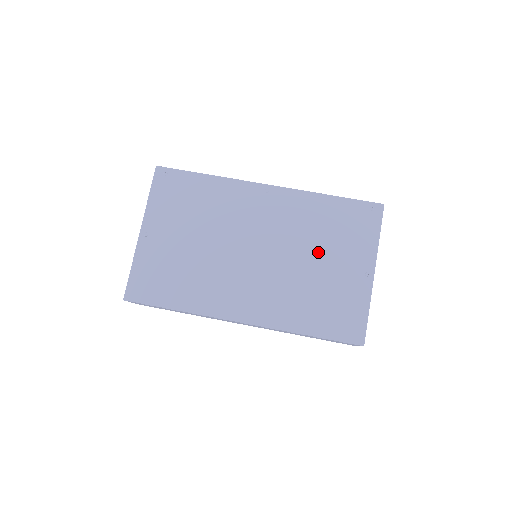
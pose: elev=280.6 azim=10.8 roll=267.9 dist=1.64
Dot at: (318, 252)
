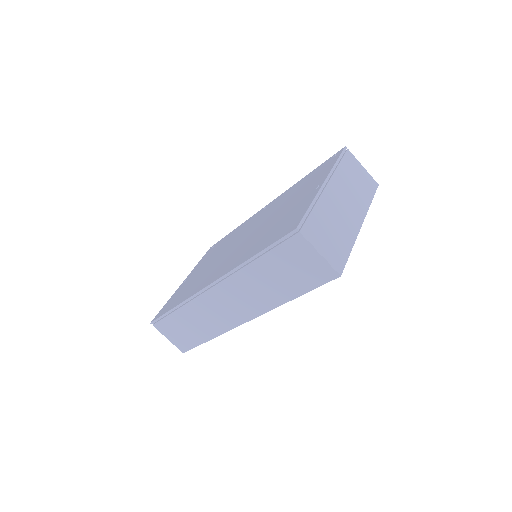
Dot at: (284, 207)
